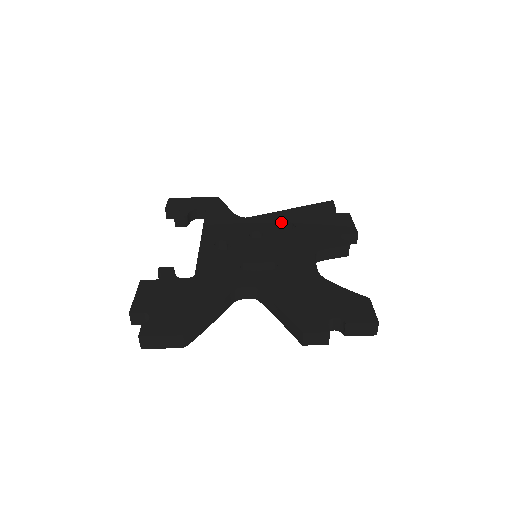
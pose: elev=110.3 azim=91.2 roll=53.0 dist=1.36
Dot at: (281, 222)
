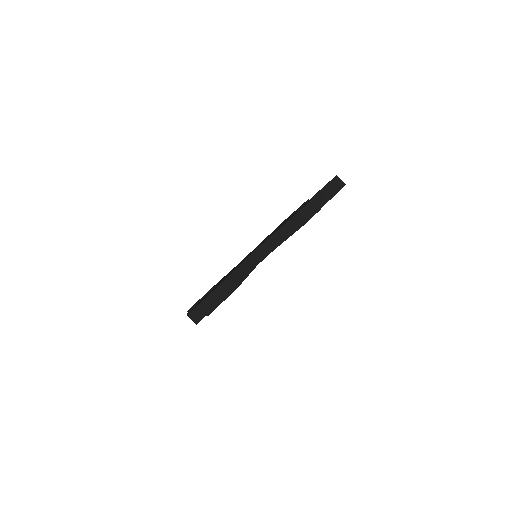
Dot at: occluded
